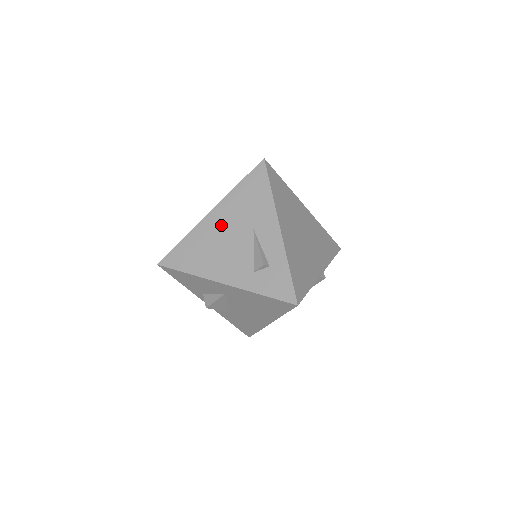
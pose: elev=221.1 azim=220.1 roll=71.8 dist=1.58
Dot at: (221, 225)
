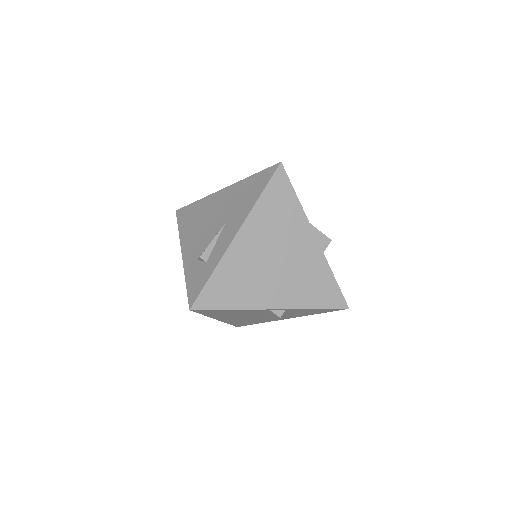
Dot at: (217, 205)
